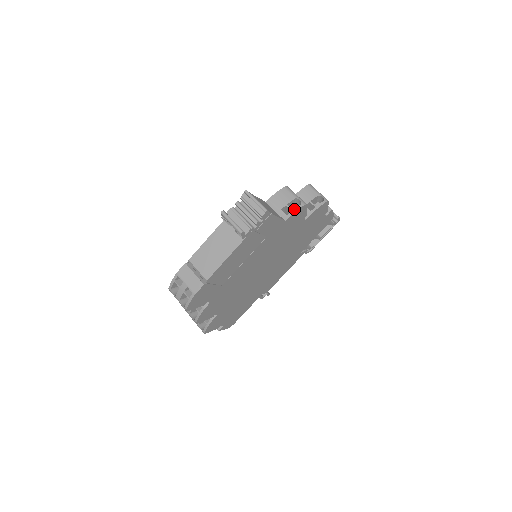
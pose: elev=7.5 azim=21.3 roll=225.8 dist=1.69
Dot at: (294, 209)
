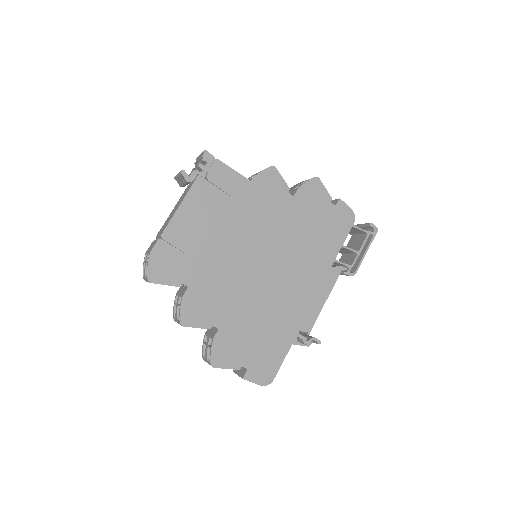
Dot at: (260, 172)
